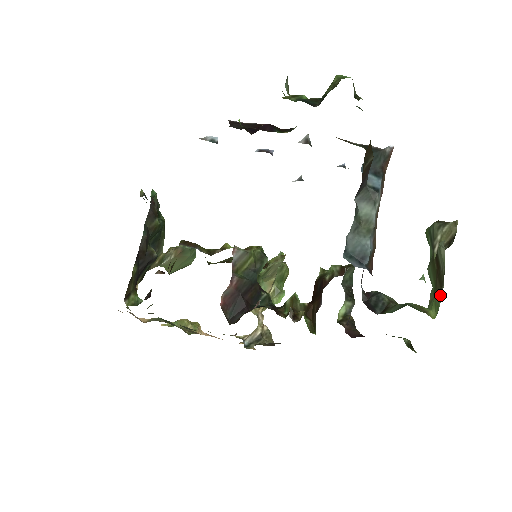
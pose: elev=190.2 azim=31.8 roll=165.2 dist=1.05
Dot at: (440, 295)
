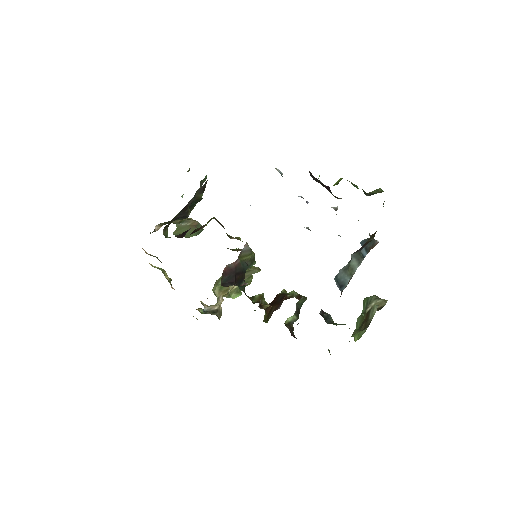
Dot at: (364, 331)
